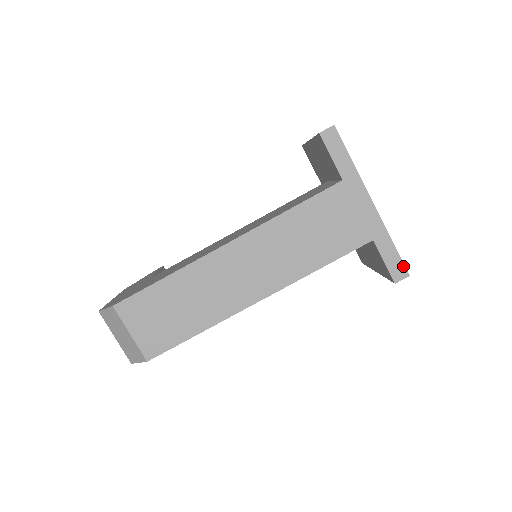
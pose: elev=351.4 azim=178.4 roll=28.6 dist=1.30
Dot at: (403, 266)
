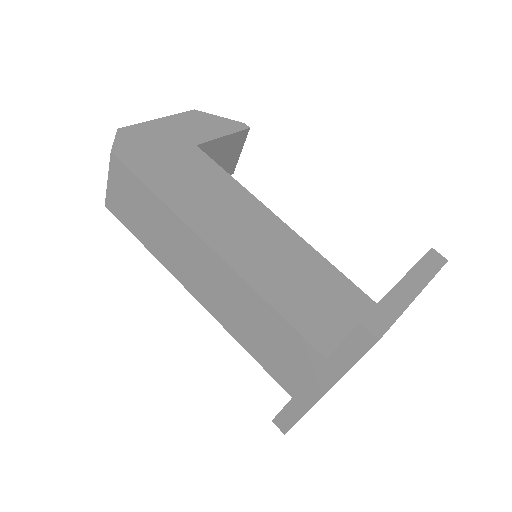
Dot at: (288, 428)
